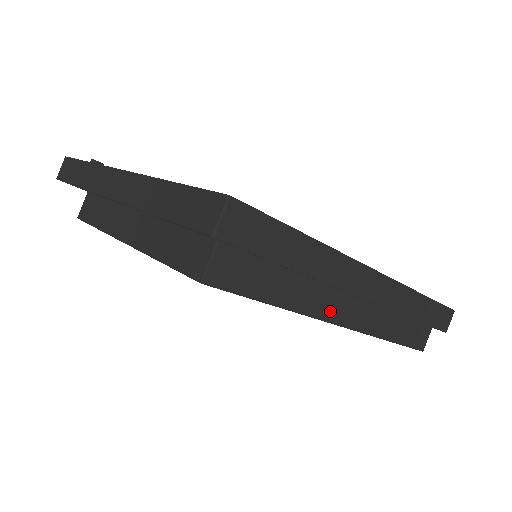
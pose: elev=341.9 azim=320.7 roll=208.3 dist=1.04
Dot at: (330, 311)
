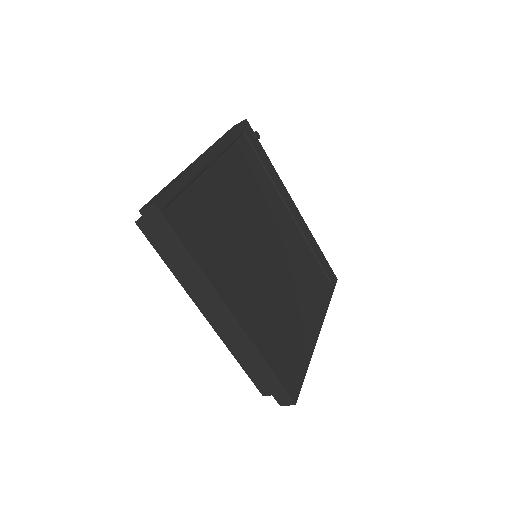
Dot at: (199, 301)
